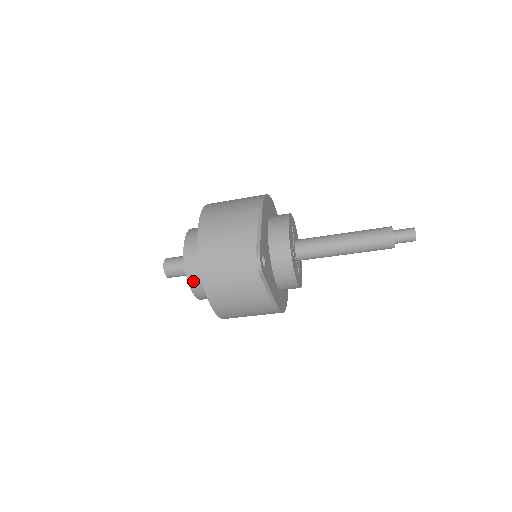
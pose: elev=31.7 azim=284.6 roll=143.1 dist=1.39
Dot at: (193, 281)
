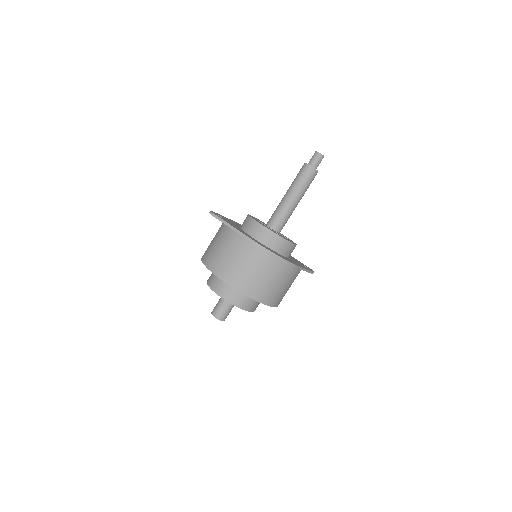
Dot at: (212, 284)
